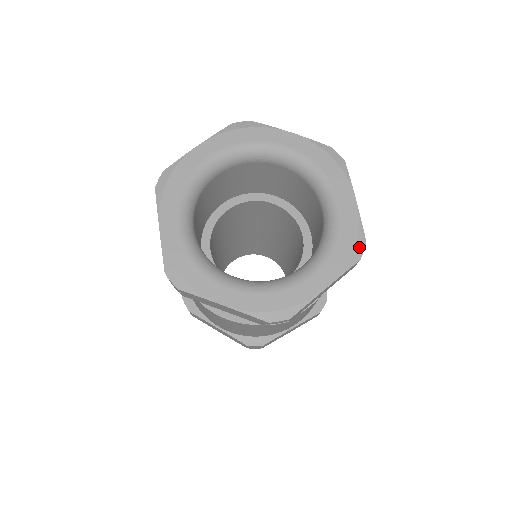
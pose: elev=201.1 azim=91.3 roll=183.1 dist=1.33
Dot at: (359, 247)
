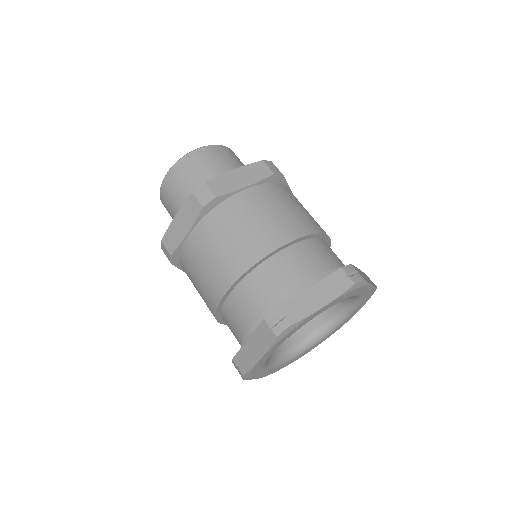
Dot at: occluded
